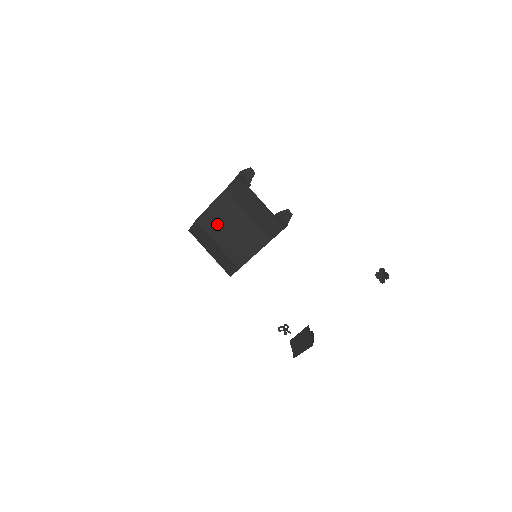
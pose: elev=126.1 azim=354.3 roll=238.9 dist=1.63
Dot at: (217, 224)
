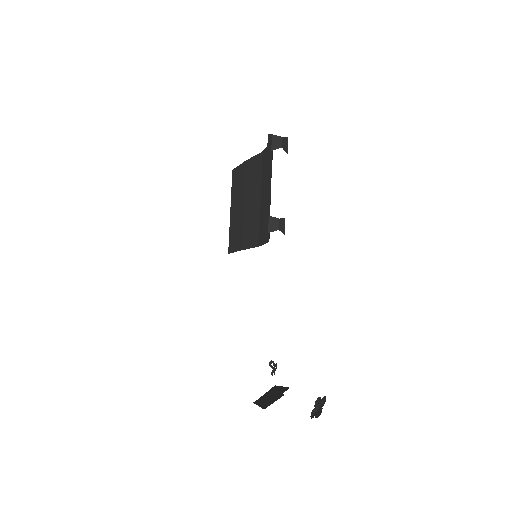
Dot at: (240, 187)
